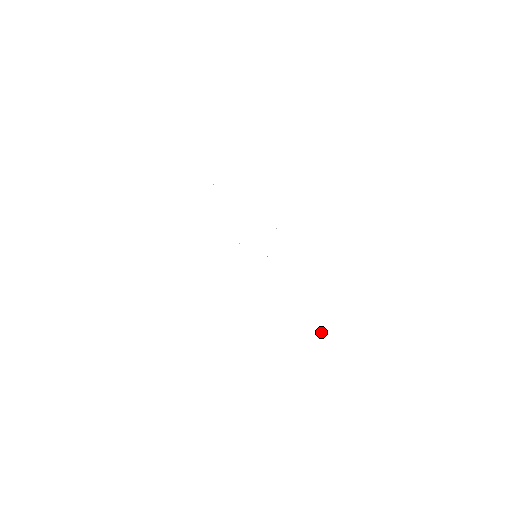
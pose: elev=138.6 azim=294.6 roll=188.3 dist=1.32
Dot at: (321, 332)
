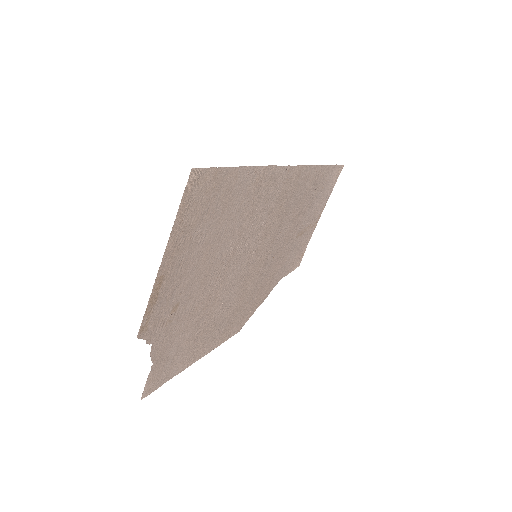
Dot at: (164, 291)
